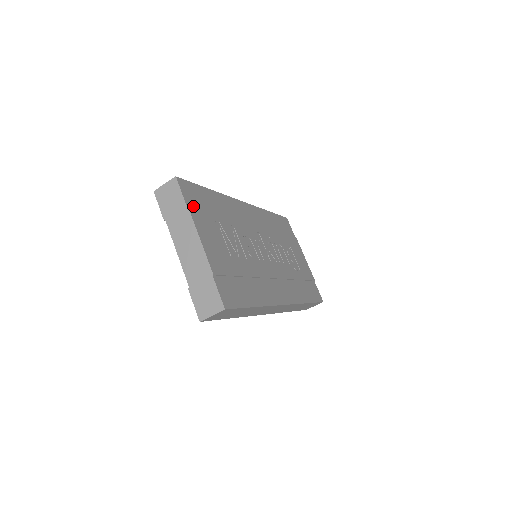
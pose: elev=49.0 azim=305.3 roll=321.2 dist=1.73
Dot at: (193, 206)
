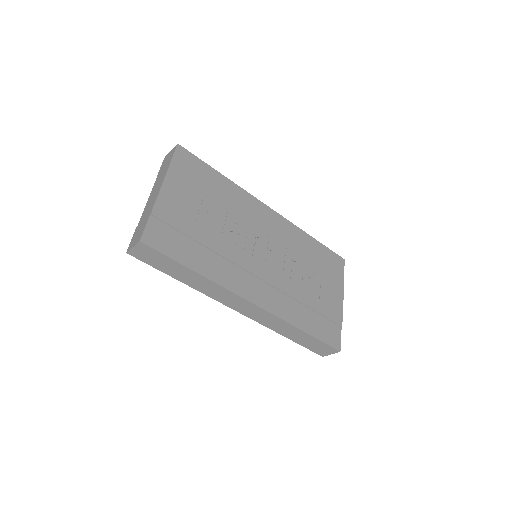
Dot at: (180, 168)
